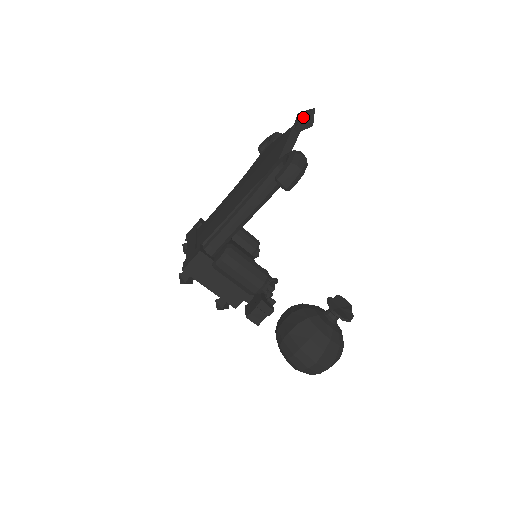
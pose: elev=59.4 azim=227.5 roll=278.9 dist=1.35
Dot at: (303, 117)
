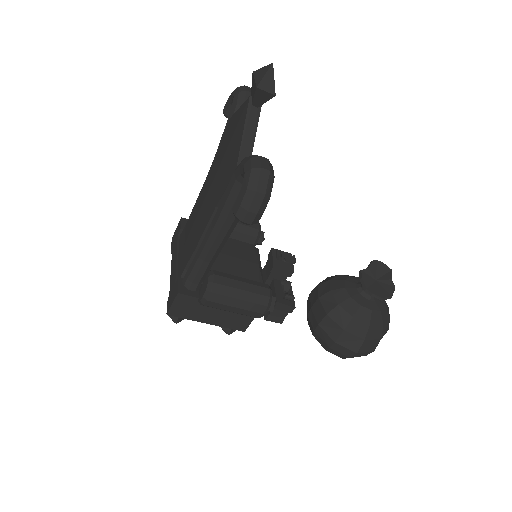
Dot at: (257, 88)
